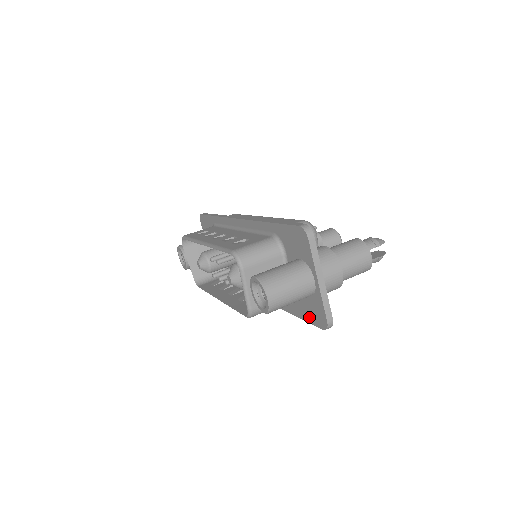
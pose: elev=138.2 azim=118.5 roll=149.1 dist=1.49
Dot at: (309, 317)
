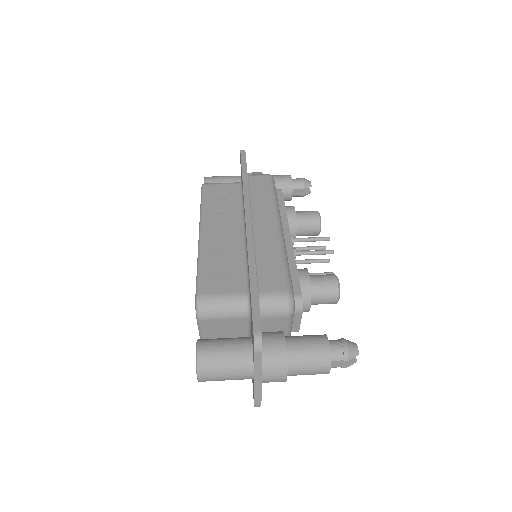
Dot at: occluded
